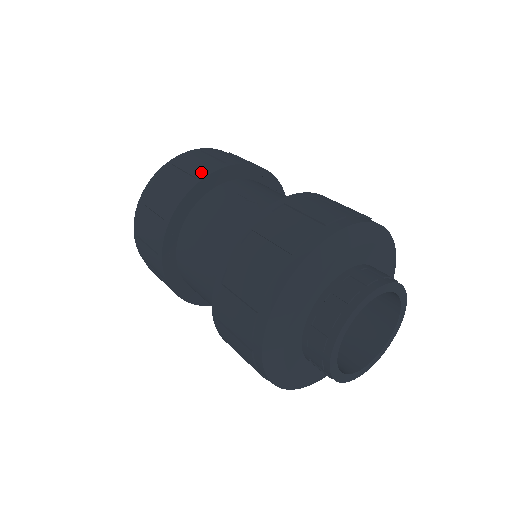
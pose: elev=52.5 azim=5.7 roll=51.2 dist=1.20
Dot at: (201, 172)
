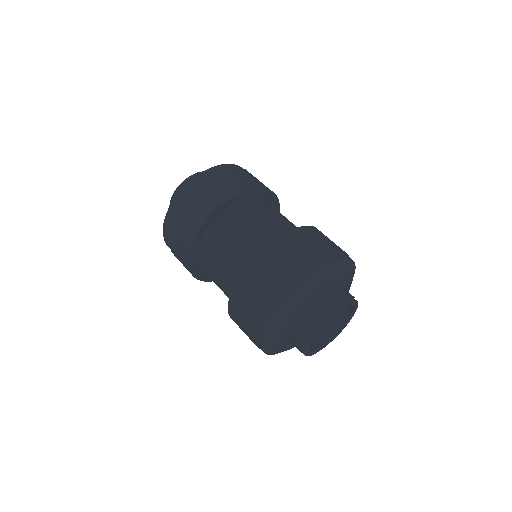
Dot at: (186, 242)
